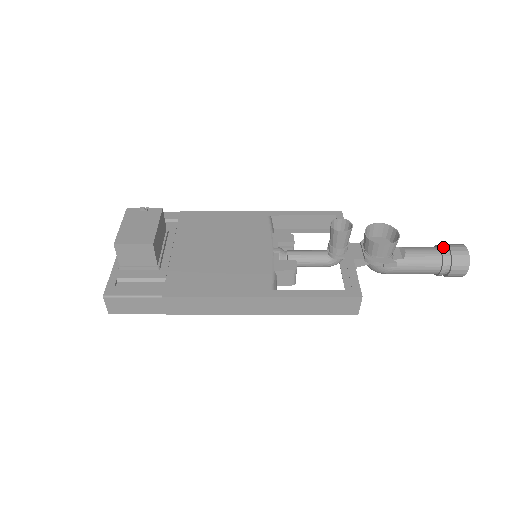
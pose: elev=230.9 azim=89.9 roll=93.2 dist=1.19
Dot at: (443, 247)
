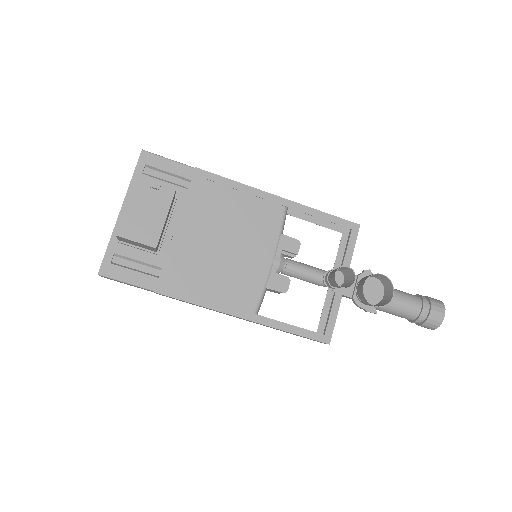
Dot at: (426, 307)
